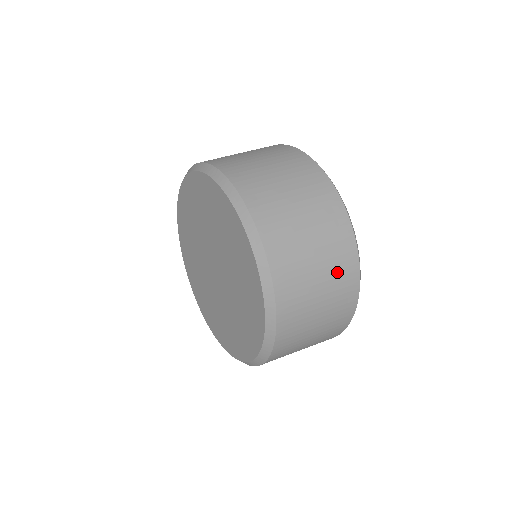
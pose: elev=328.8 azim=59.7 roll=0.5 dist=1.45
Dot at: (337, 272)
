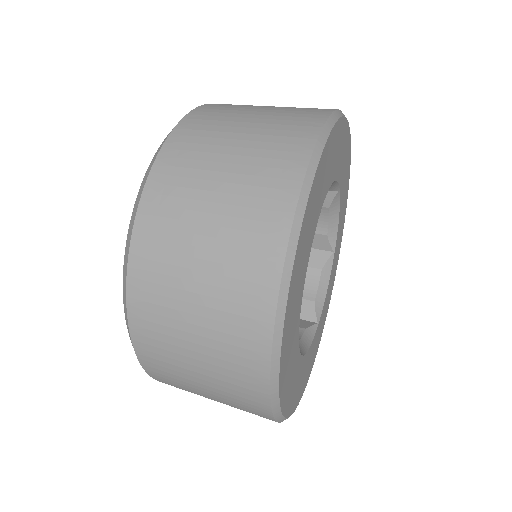
Dot at: (227, 345)
